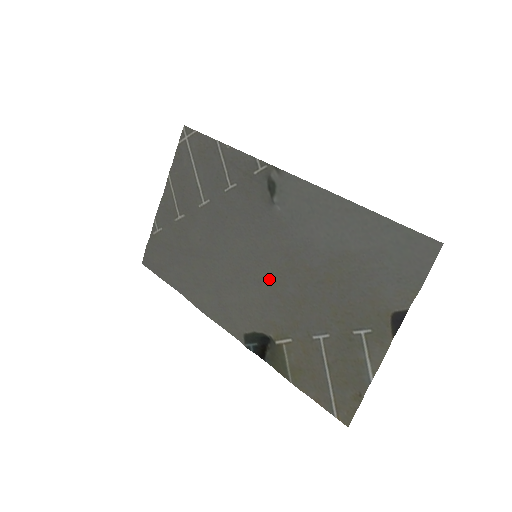
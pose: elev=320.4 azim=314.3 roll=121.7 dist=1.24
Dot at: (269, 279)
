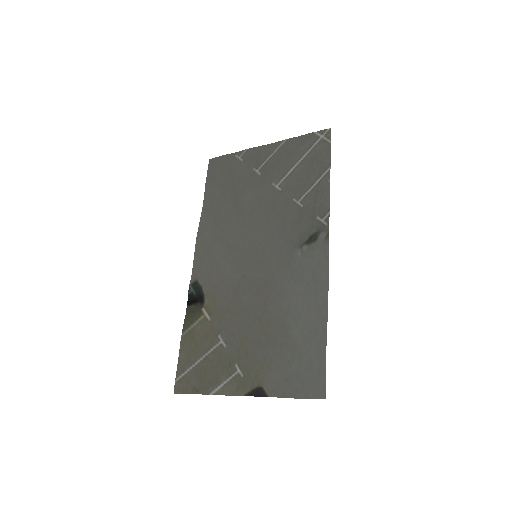
Dot at: (244, 277)
